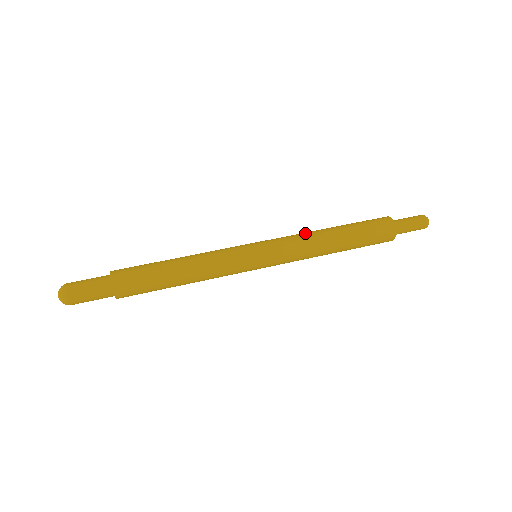
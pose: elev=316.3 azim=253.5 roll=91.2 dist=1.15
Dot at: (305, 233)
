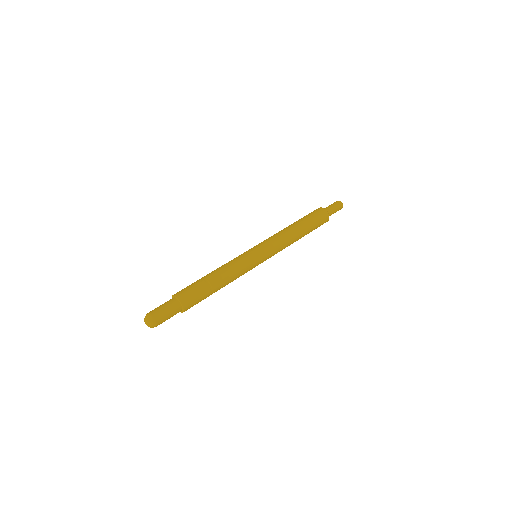
Dot at: (284, 235)
